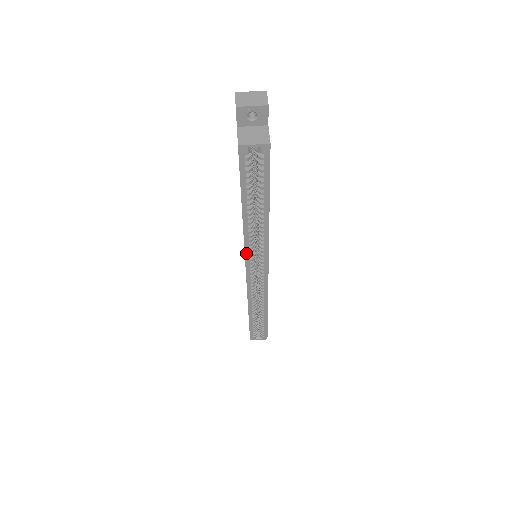
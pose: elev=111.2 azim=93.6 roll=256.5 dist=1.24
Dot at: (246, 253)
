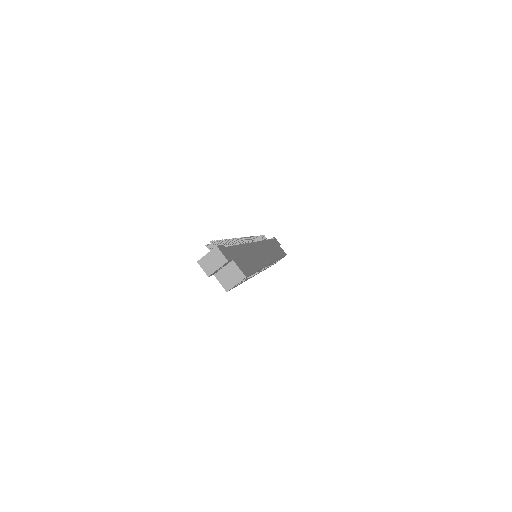
Dot at: occluded
